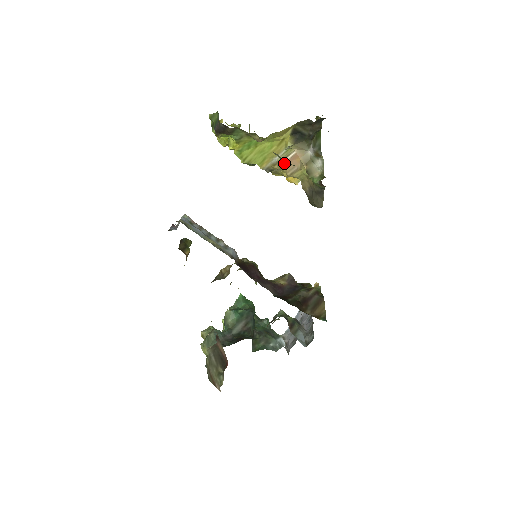
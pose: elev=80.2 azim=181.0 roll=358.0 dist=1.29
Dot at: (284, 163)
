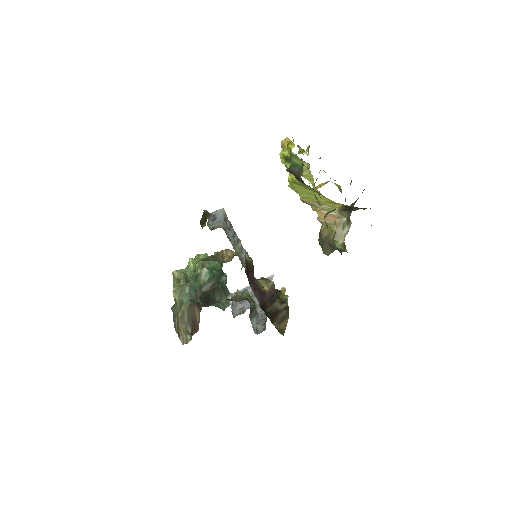
Dot at: (321, 212)
